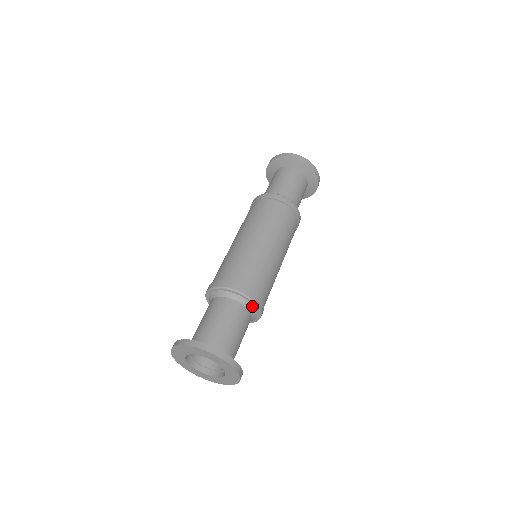
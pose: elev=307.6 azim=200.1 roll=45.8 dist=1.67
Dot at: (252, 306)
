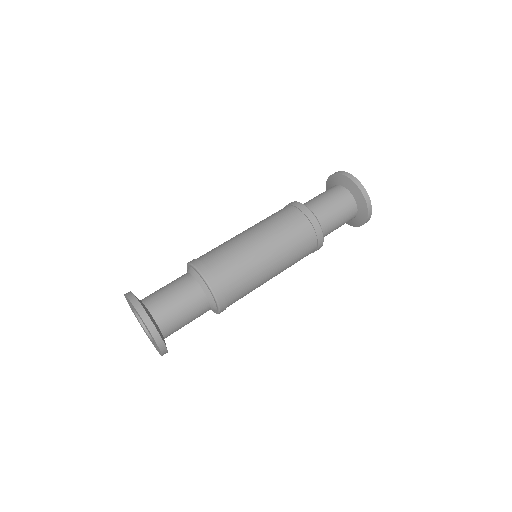
Dot at: (201, 279)
